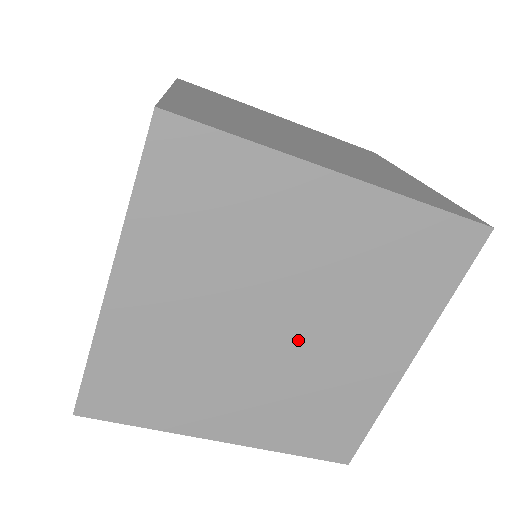
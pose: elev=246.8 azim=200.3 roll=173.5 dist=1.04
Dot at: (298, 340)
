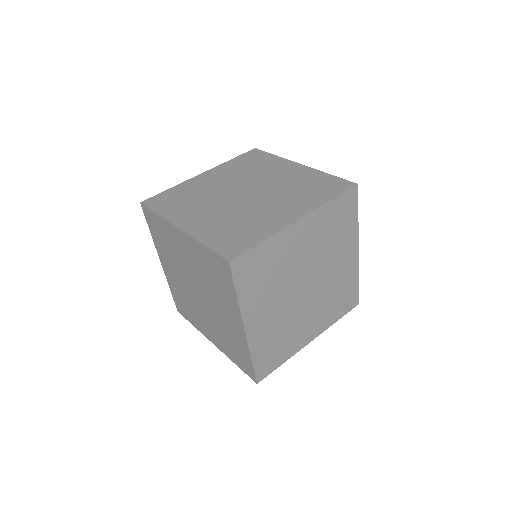
Dot at: (207, 301)
